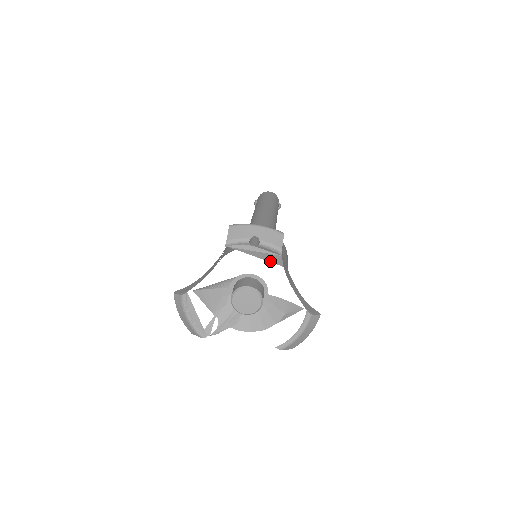
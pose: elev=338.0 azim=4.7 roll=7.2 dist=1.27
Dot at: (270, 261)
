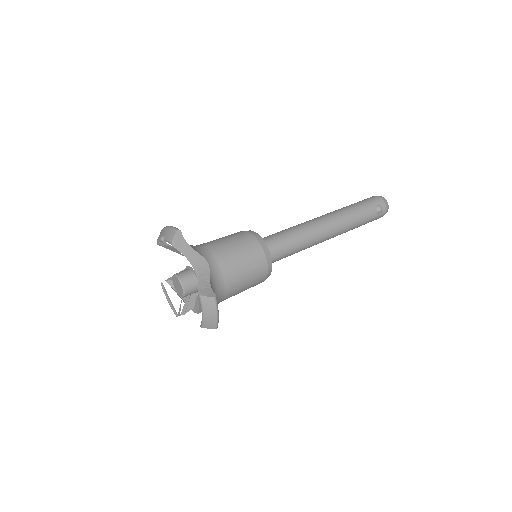
Dot at: occluded
